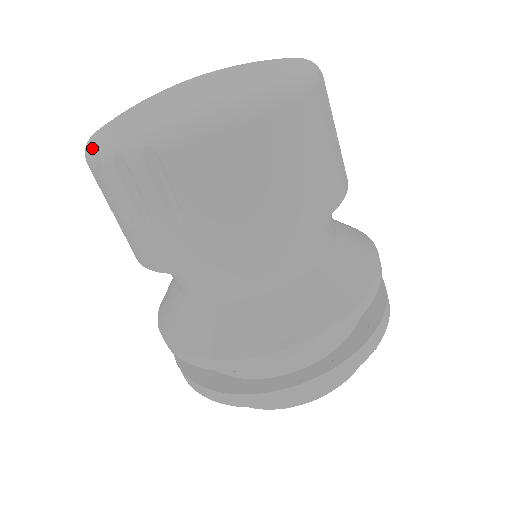
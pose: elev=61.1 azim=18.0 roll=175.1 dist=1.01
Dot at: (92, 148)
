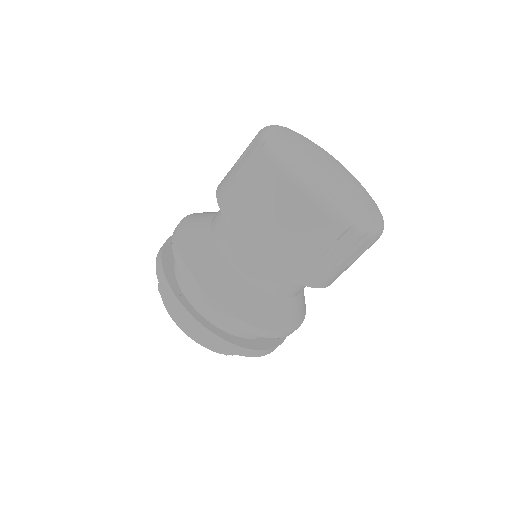
Dot at: (348, 216)
